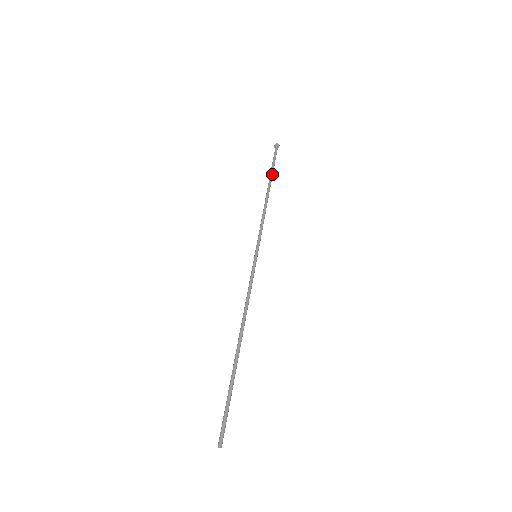
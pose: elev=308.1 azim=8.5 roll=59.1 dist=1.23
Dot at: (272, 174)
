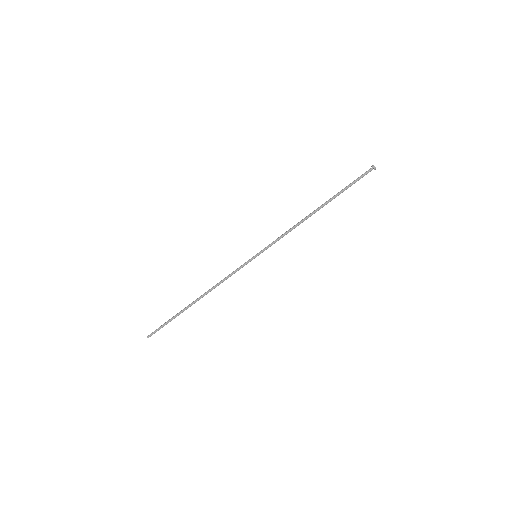
Dot at: occluded
